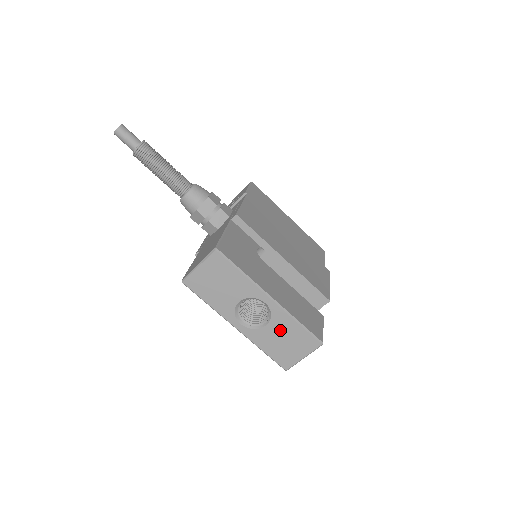
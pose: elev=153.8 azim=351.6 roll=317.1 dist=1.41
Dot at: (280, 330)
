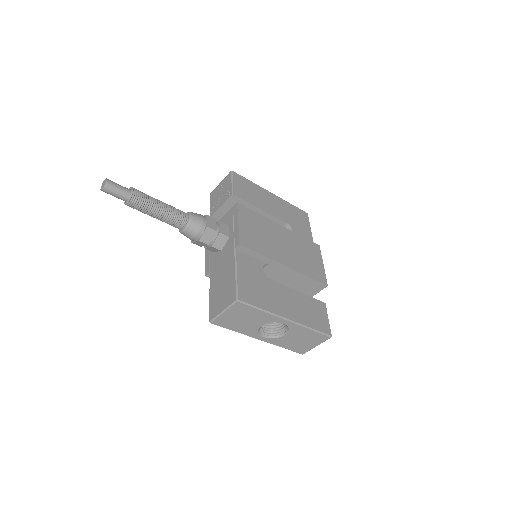
Dot at: (297, 335)
